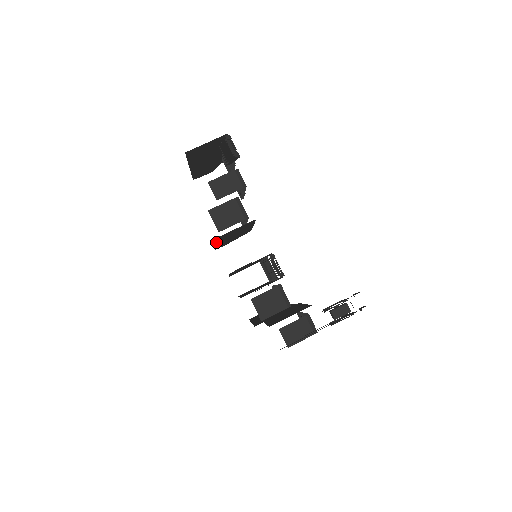
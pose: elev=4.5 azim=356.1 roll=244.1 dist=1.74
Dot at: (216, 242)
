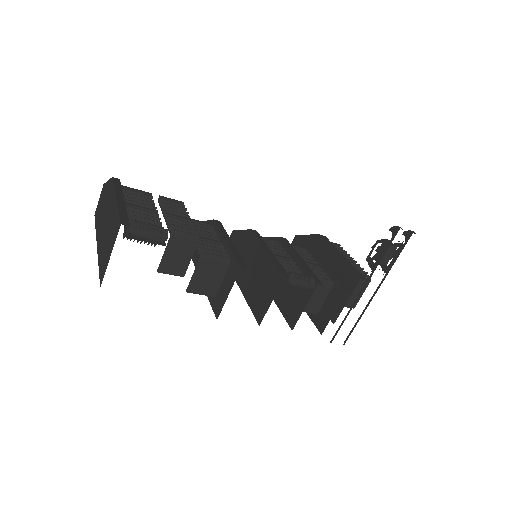
Dot at: occluded
